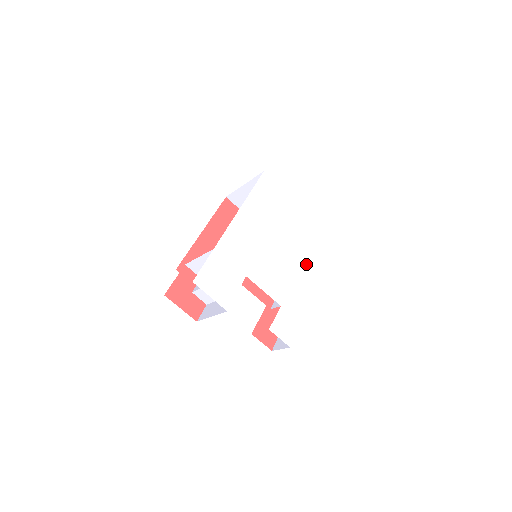
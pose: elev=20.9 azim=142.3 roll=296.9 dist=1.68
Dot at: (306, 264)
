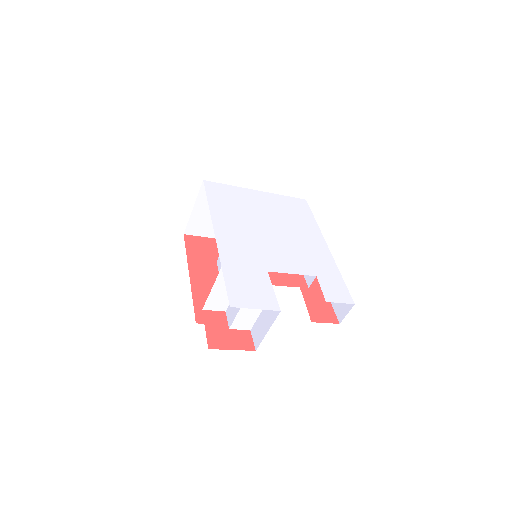
Dot at: (303, 230)
